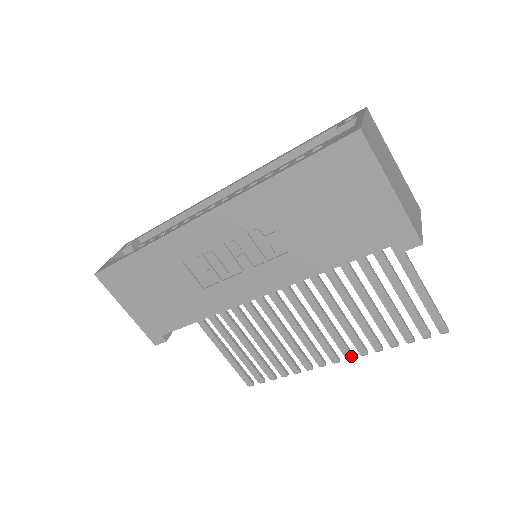
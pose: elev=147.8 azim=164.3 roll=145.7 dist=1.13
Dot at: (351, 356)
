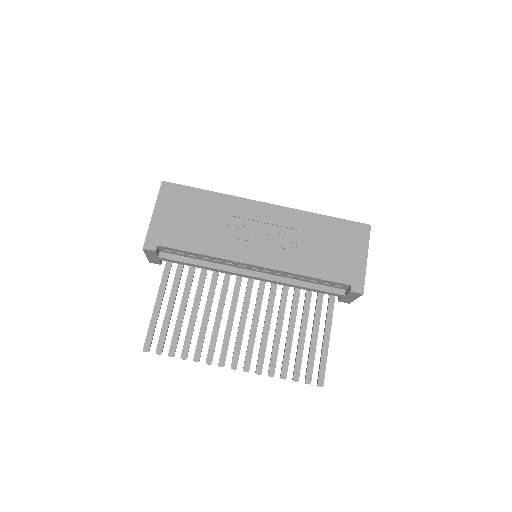
Dot at: (249, 368)
